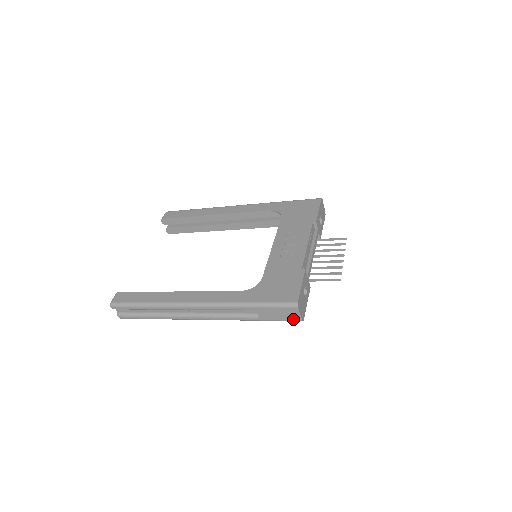
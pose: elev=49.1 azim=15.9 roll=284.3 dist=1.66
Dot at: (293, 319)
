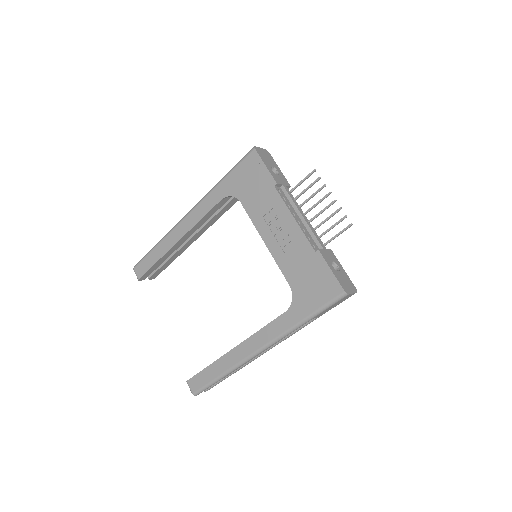
Dot at: occluded
